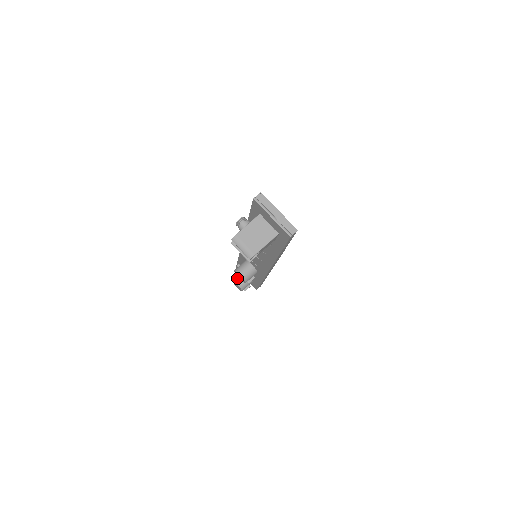
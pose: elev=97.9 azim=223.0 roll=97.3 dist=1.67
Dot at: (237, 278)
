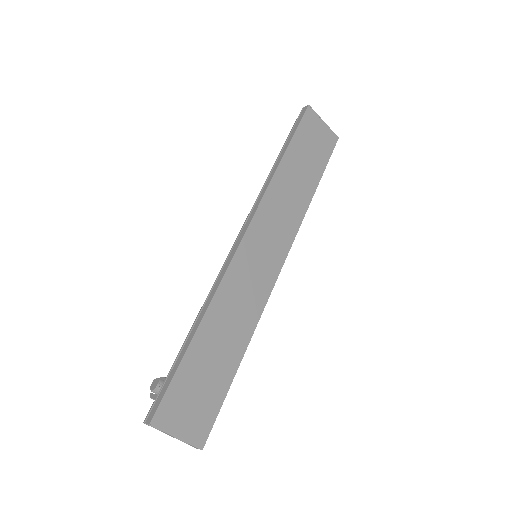
Dot at: occluded
